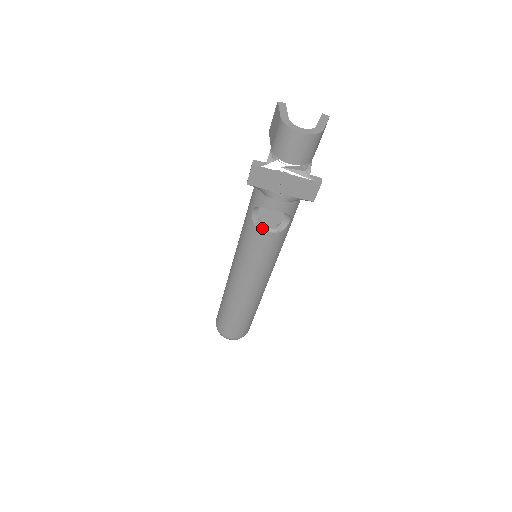
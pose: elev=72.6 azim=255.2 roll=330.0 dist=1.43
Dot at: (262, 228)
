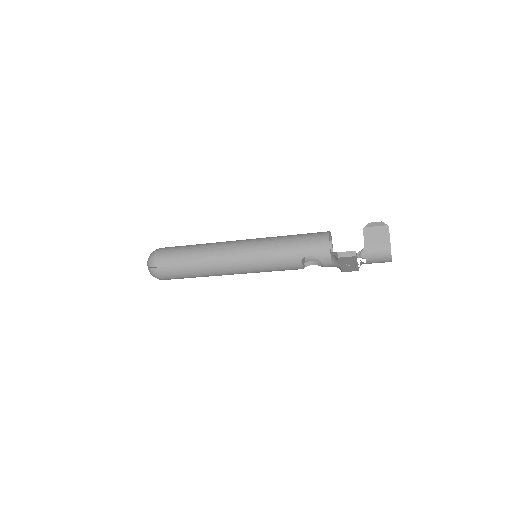
Dot at: (302, 266)
